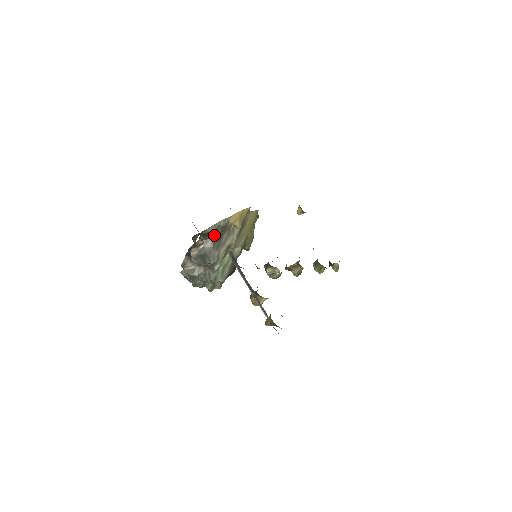
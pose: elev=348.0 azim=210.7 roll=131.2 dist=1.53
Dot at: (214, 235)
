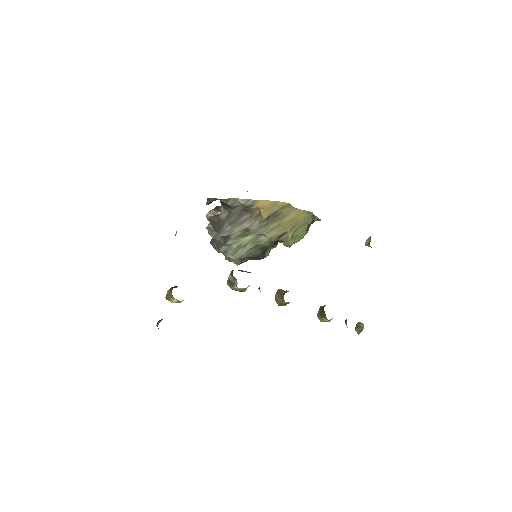
Dot at: (233, 209)
